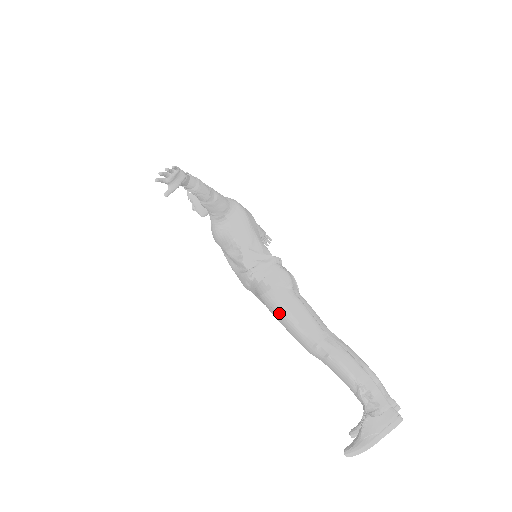
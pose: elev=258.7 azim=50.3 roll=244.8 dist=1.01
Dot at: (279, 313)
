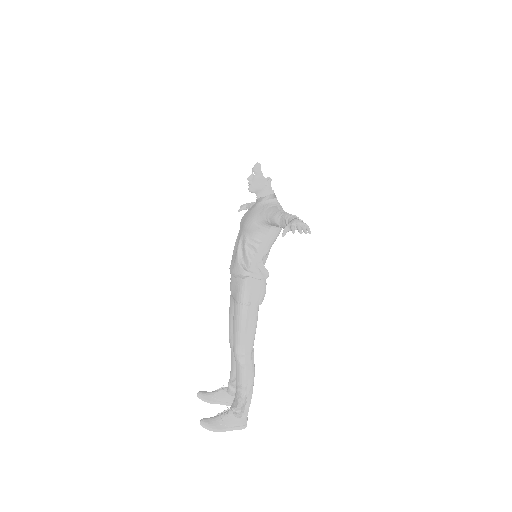
Dot at: (241, 316)
